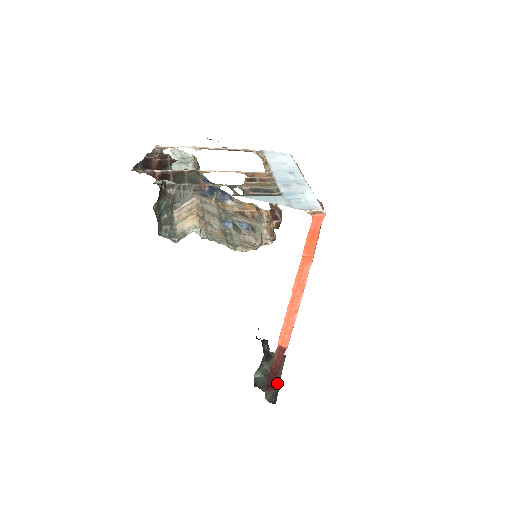
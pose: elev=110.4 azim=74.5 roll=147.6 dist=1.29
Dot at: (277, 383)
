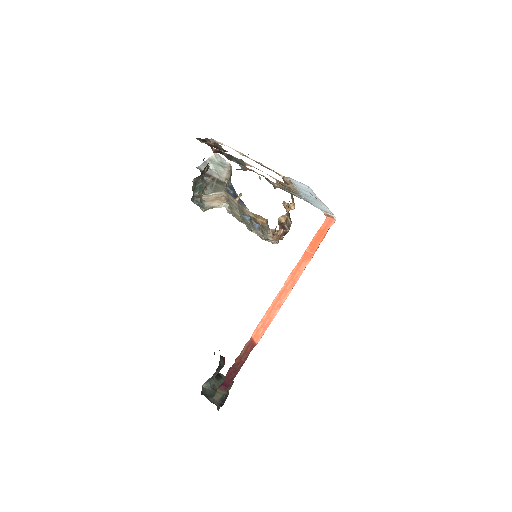
Dot at: (227, 391)
